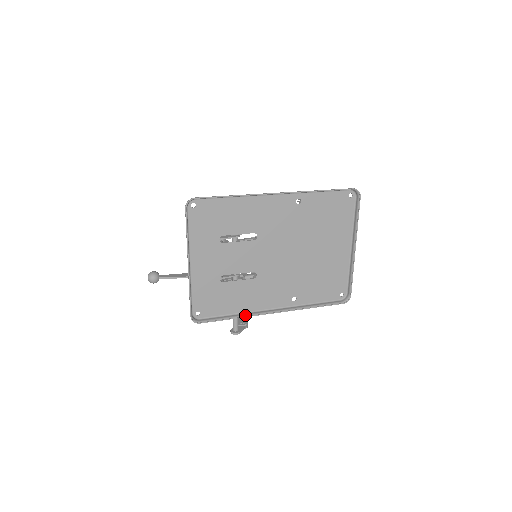
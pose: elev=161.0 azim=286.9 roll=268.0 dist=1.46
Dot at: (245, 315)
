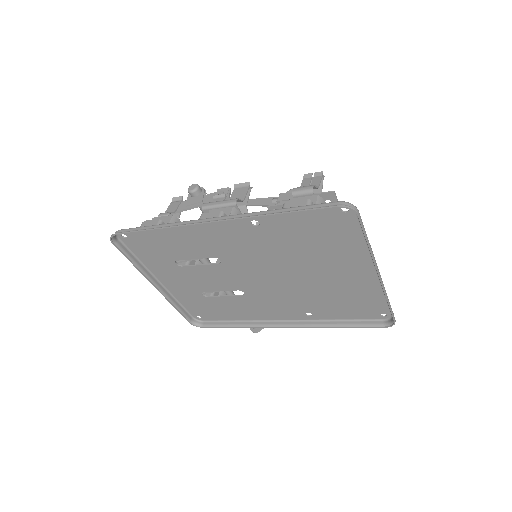
Dot at: (249, 325)
